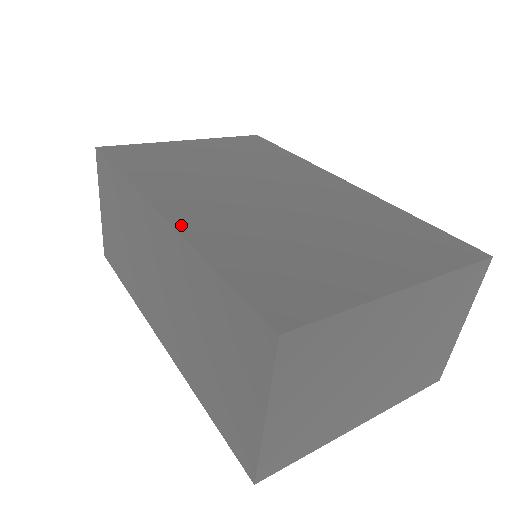
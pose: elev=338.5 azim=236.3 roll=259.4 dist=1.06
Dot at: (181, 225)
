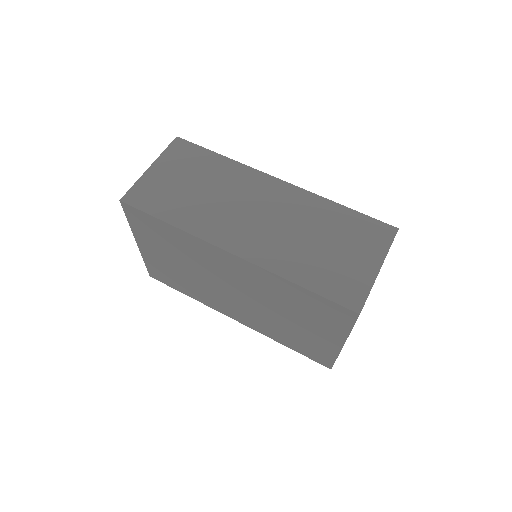
Dot at: occluded
